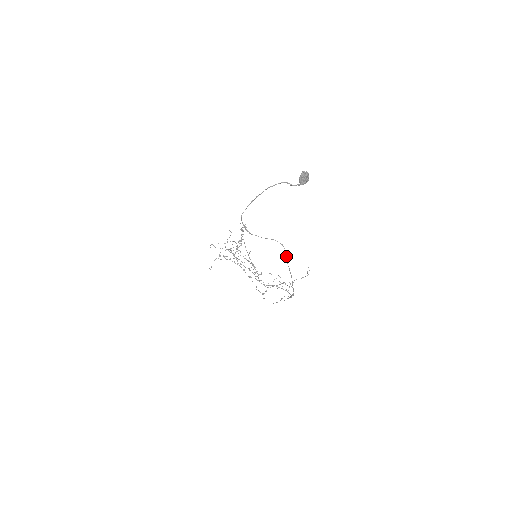
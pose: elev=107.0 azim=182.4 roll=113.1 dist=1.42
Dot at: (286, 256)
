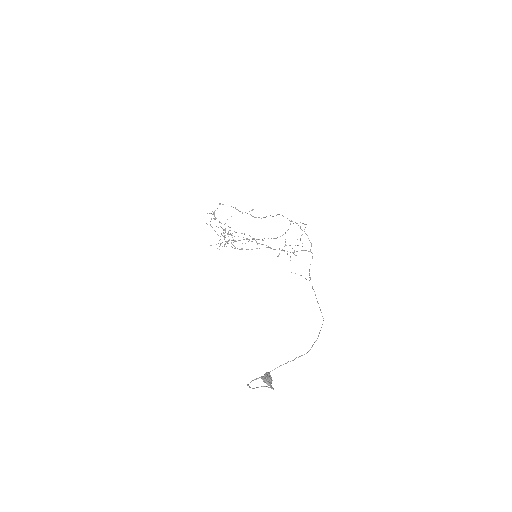
Dot at: occluded
